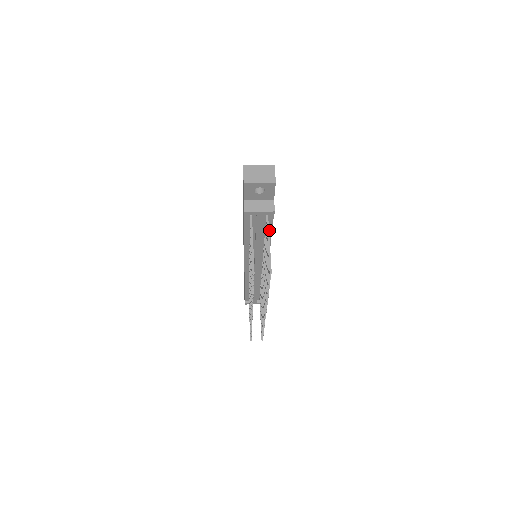
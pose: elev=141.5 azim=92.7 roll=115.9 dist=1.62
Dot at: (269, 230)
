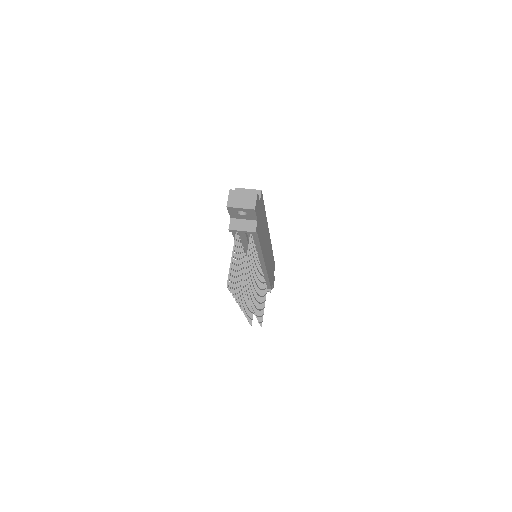
Dot at: (257, 243)
